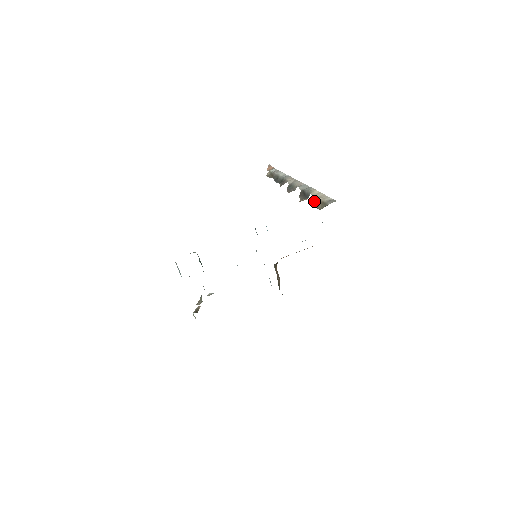
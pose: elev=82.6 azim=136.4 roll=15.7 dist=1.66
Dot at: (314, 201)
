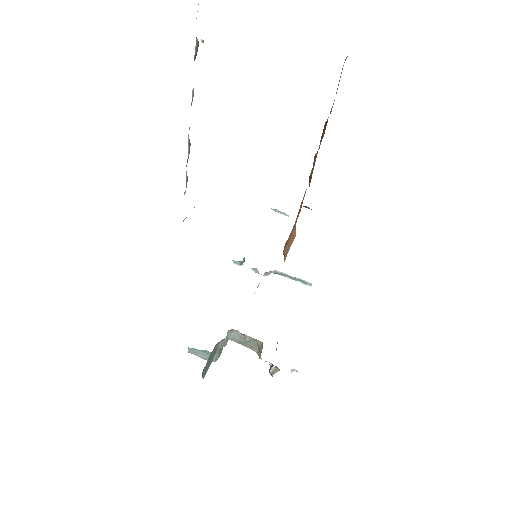
Dot at: occluded
